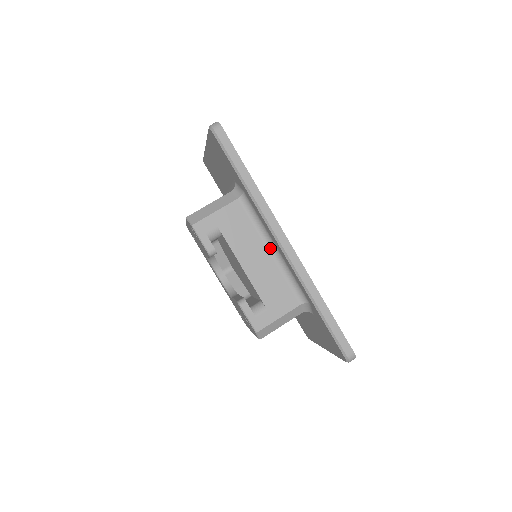
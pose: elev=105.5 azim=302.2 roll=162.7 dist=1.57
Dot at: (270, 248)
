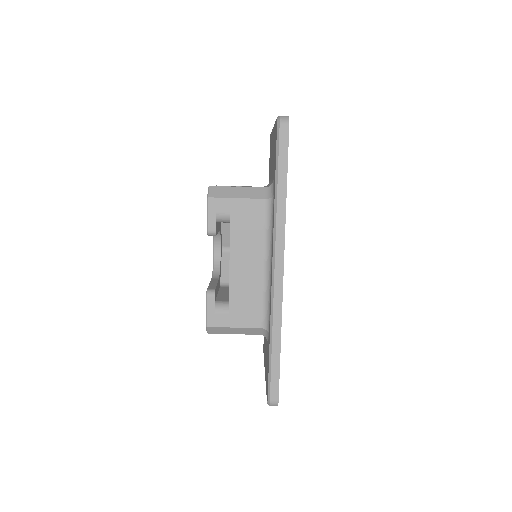
Dot at: (266, 262)
